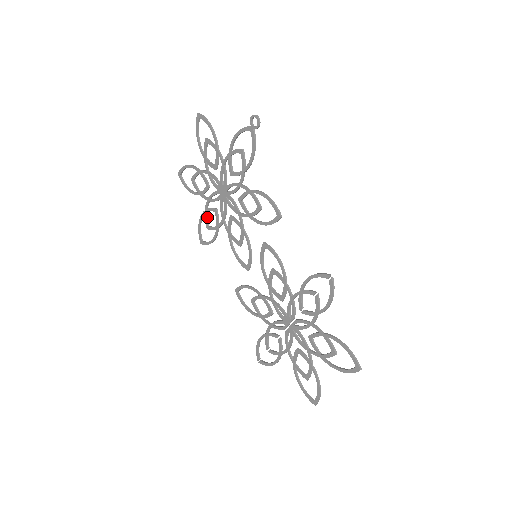
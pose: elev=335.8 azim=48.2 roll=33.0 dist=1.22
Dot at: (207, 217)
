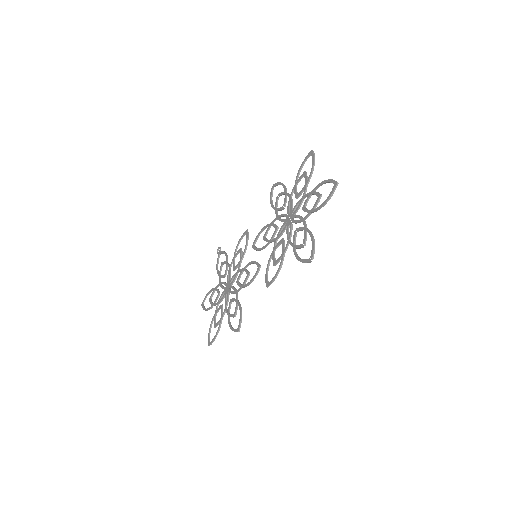
Dot at: (231, 315)
